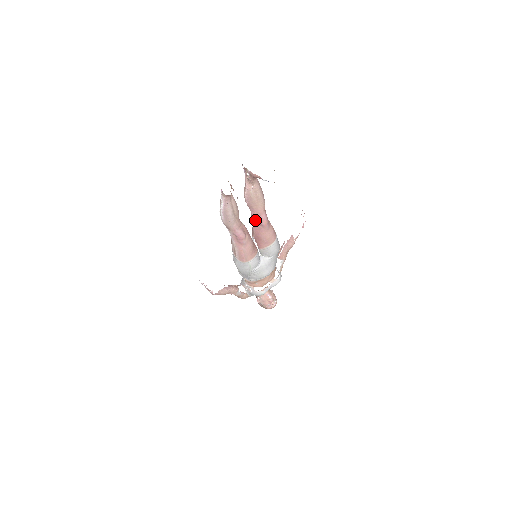
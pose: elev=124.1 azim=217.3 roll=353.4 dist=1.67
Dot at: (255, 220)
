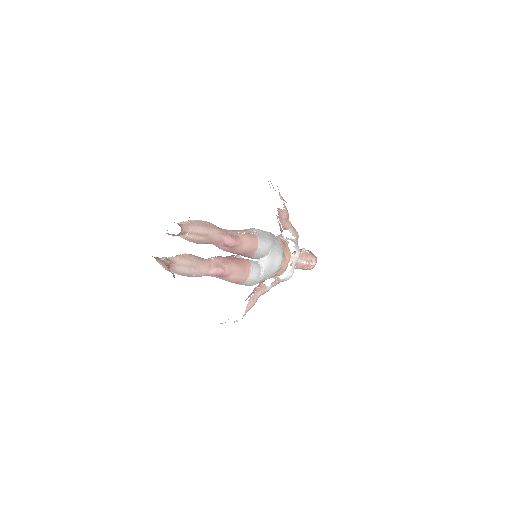
Dot at: (221, 247)
